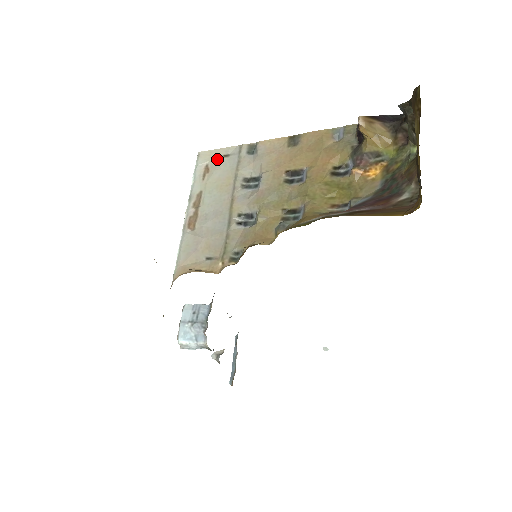
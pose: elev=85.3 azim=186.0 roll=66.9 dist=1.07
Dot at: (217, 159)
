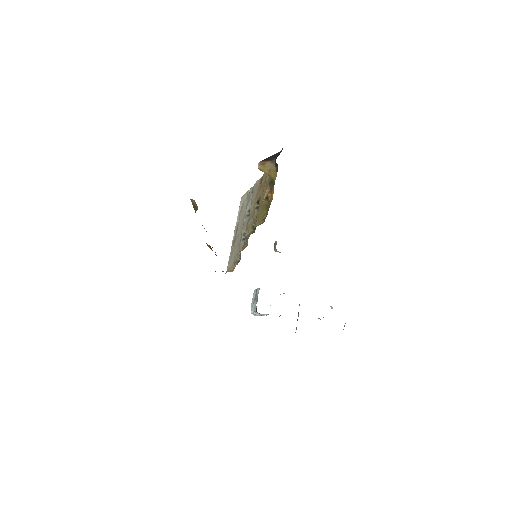
Dot at: (245, 200)
